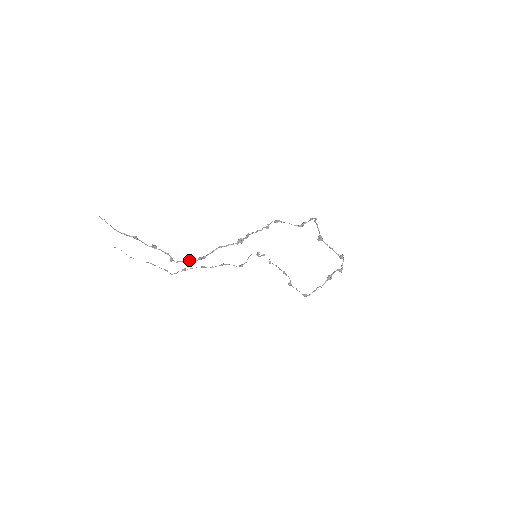
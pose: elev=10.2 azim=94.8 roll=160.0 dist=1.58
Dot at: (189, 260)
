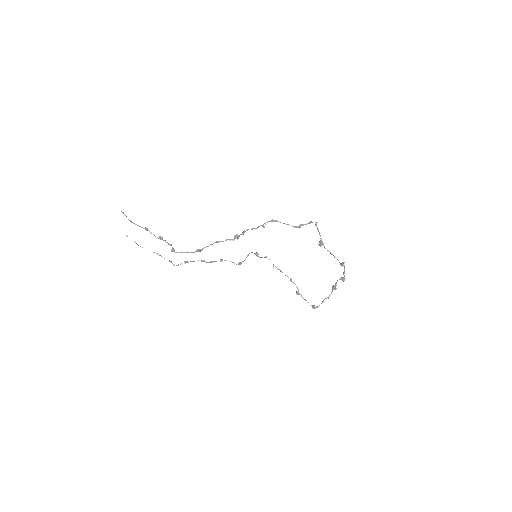
Dot at: (188, 252)
